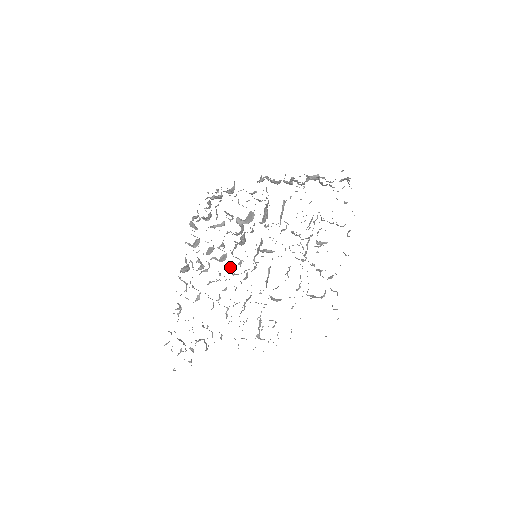
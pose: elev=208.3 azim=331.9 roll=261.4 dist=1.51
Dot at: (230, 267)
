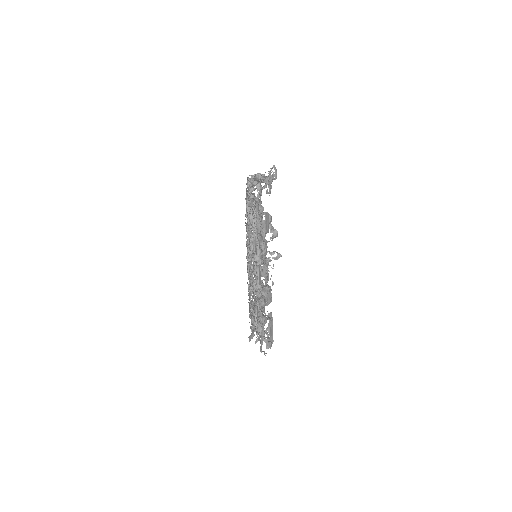
Dot at: occluded
